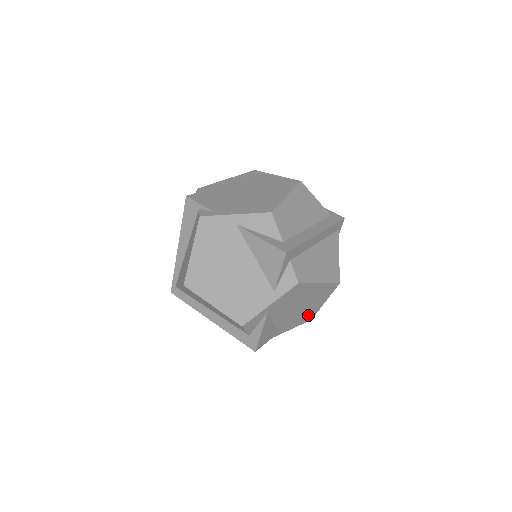
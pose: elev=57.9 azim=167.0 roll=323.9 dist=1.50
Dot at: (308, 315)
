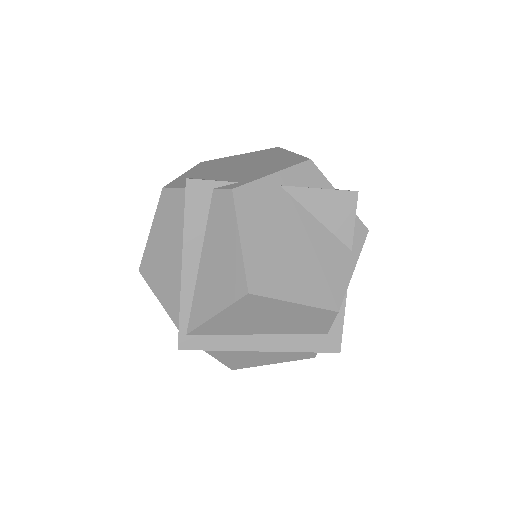
Dot at: occluded
